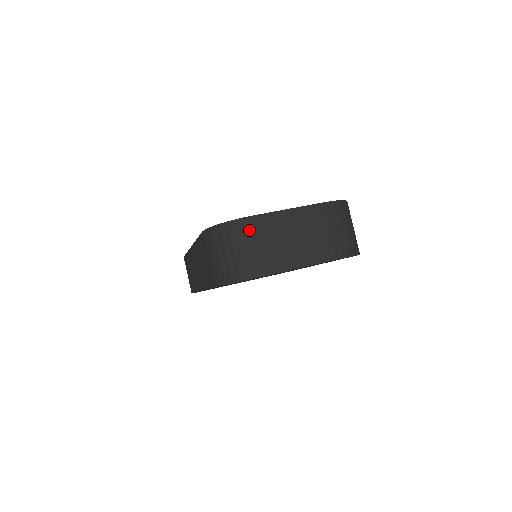
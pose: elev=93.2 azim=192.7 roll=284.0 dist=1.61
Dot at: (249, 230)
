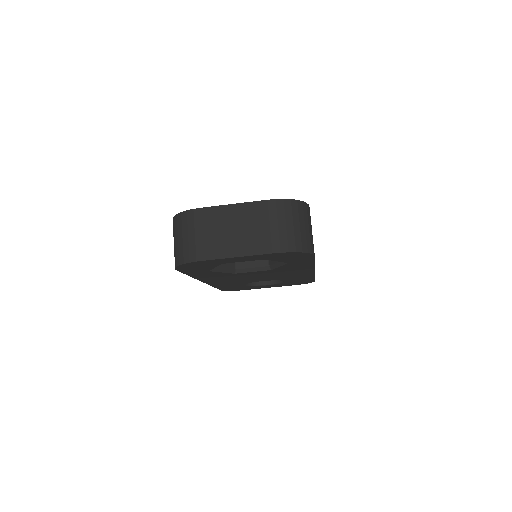
Dot at: (196, 220)
